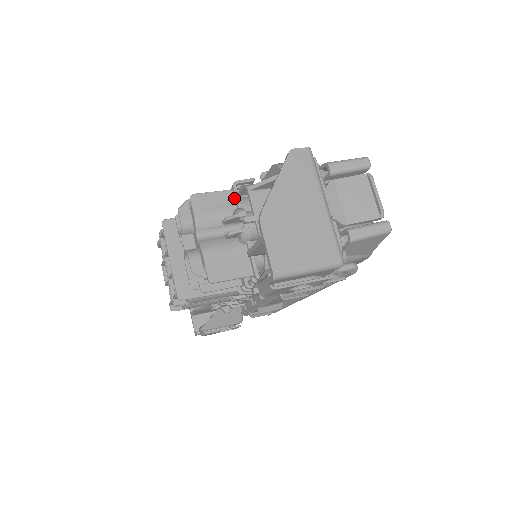
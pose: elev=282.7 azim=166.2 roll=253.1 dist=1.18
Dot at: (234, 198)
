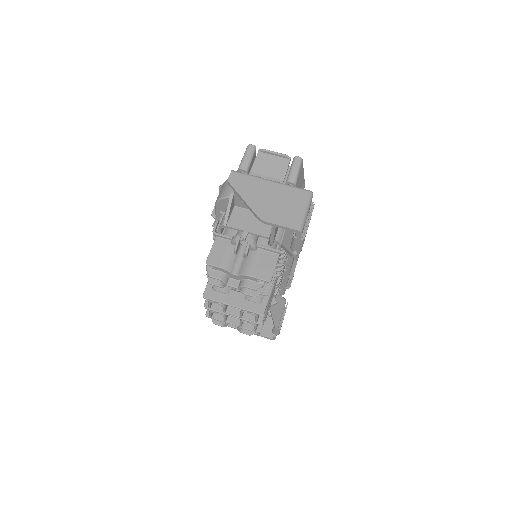
Dot at: (223, 239)
